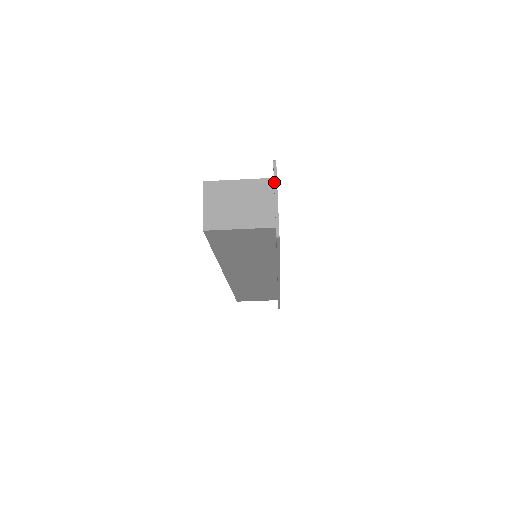
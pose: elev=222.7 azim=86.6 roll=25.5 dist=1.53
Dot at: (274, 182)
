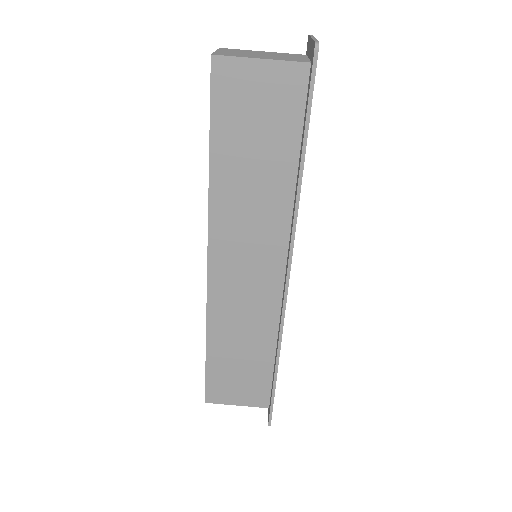
Dot at: (310, 36)
